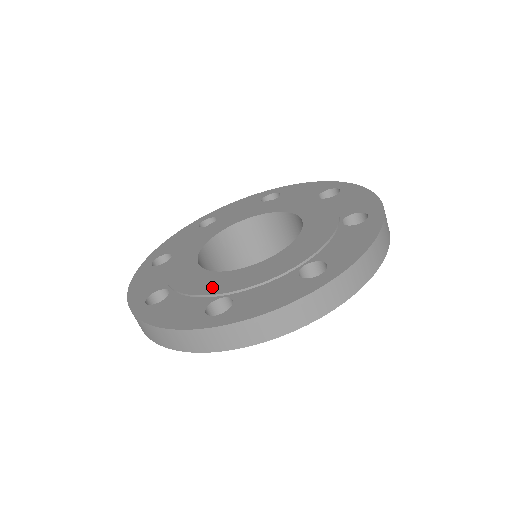
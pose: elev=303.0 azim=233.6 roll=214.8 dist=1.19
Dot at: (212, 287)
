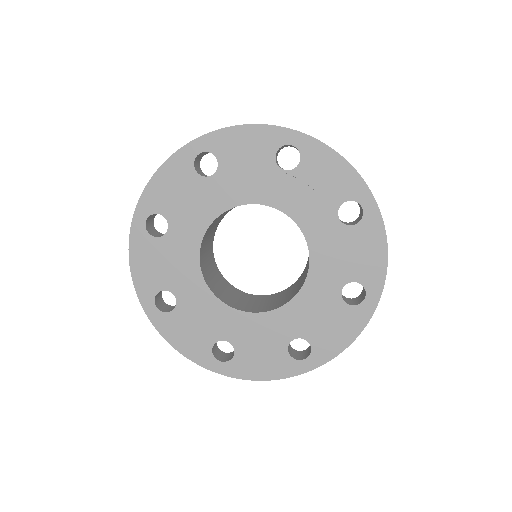
Dot at: (180, 279)
